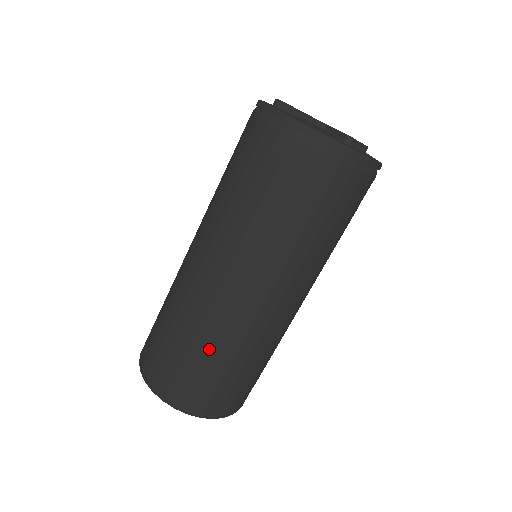
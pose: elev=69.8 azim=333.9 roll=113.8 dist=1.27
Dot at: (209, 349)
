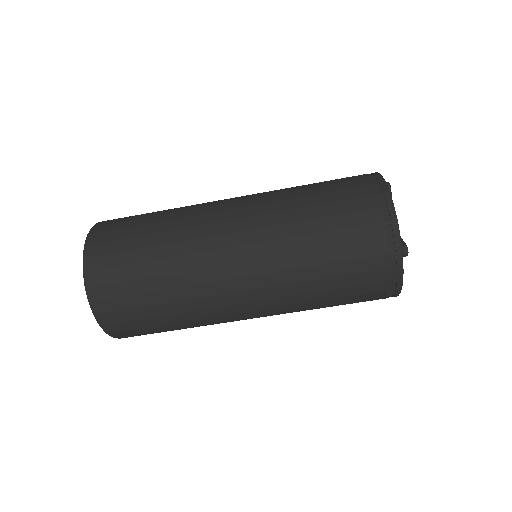
Dot at: (162, 263)
